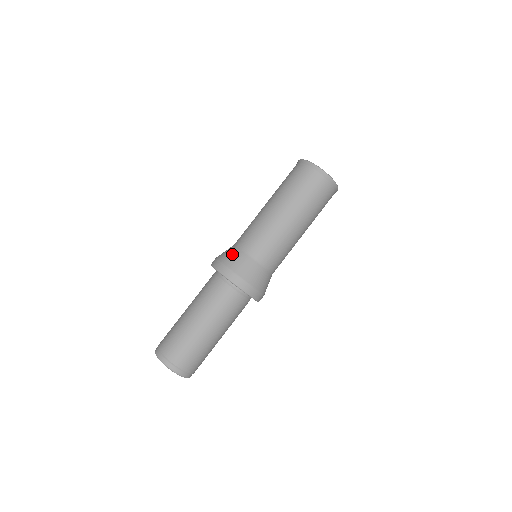
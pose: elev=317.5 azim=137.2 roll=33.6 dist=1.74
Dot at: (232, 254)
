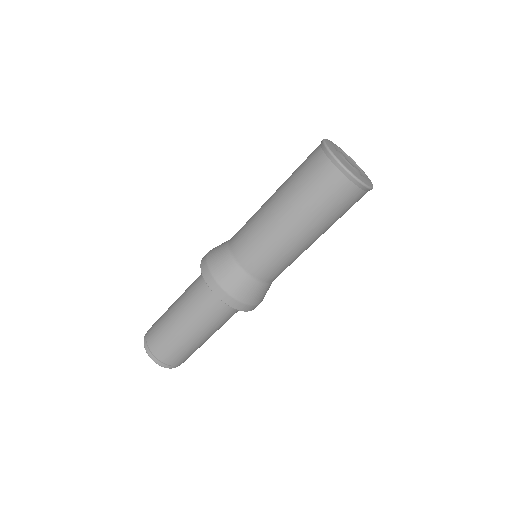
Dot at: (222, 243)
